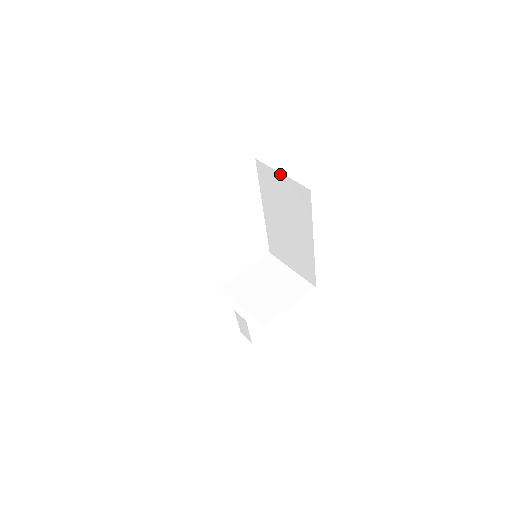
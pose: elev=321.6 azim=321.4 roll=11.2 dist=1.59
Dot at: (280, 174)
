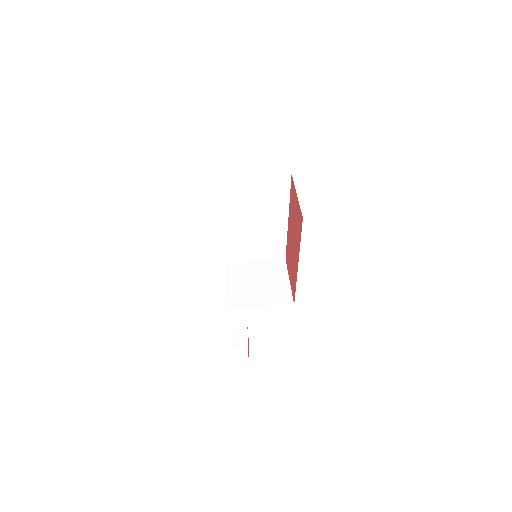
Dot at: (254, 177)
